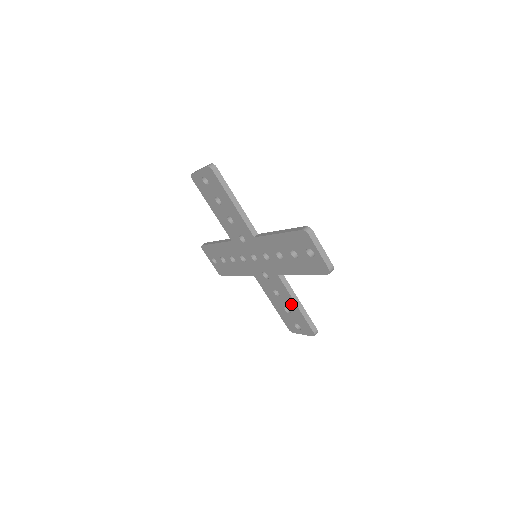
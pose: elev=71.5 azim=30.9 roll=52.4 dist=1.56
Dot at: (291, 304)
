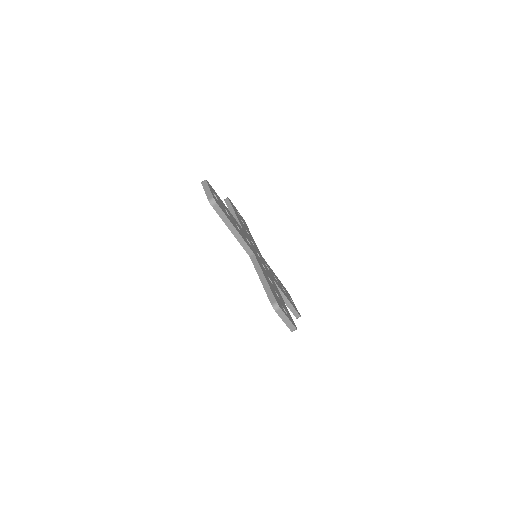
Dot at: occluded
